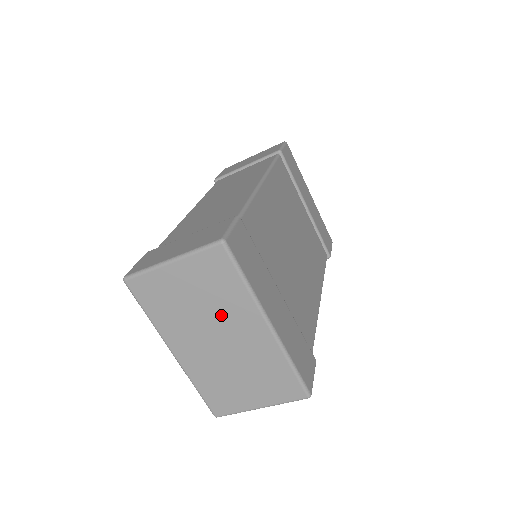
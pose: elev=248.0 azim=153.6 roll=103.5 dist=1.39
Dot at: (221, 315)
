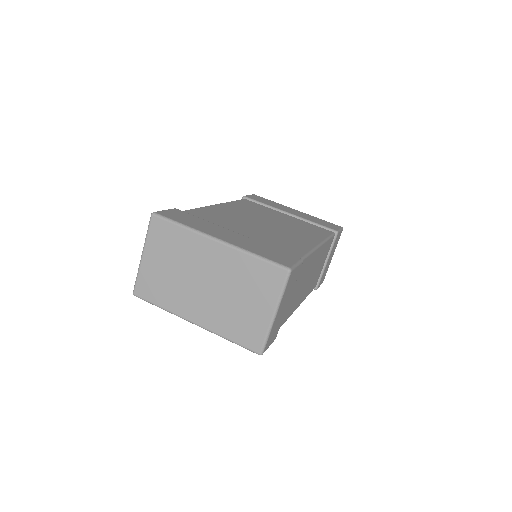
Dot at: (190, 262)
